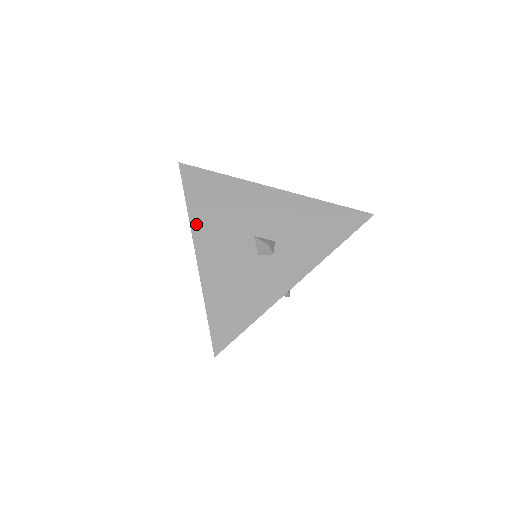
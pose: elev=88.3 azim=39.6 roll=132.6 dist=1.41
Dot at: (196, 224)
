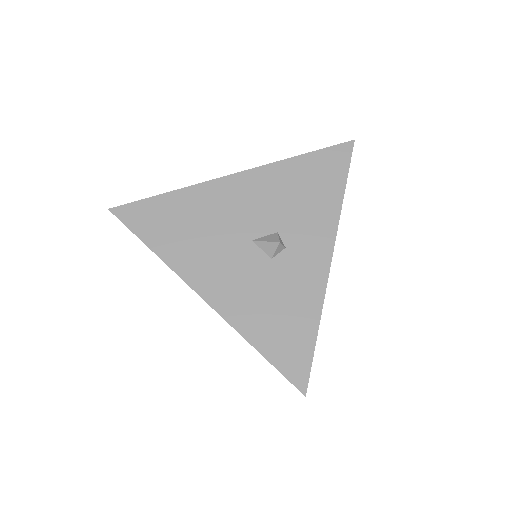
Dot at: (181, 267)
